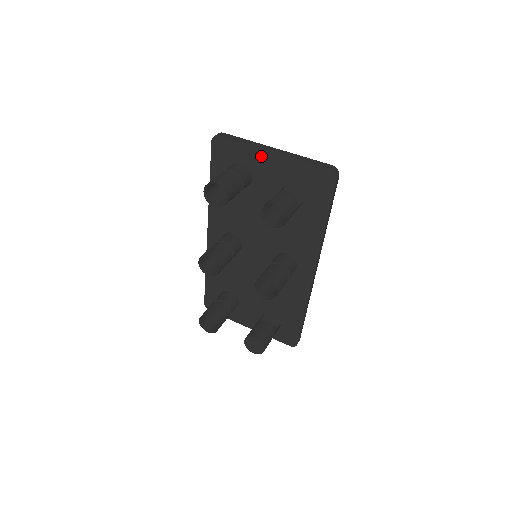
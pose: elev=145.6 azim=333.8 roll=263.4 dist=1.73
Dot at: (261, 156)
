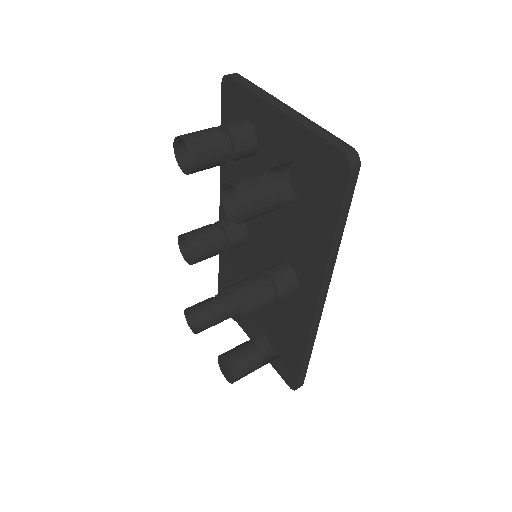
Dot at: (267, 114)
